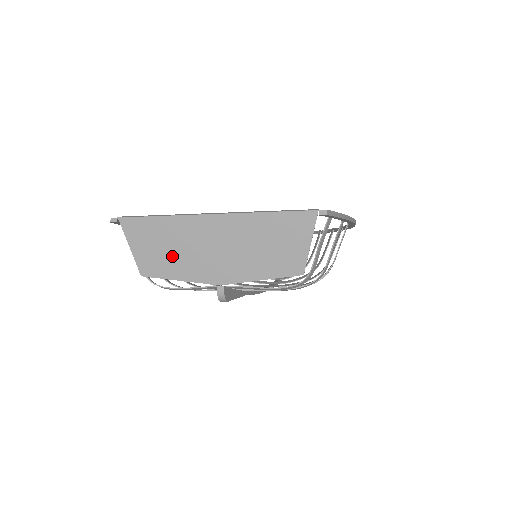
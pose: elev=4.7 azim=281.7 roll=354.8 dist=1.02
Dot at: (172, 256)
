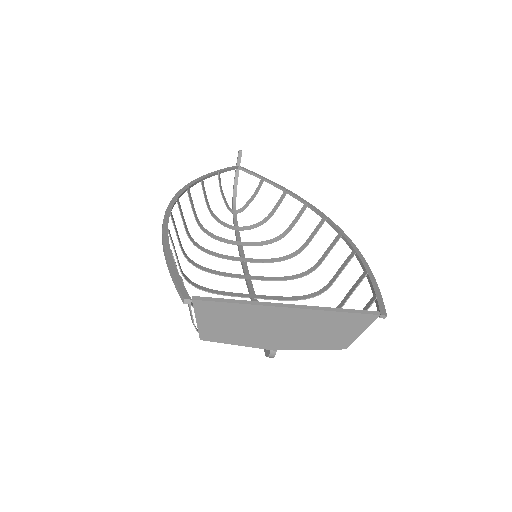
Dot at: (237, 330)
